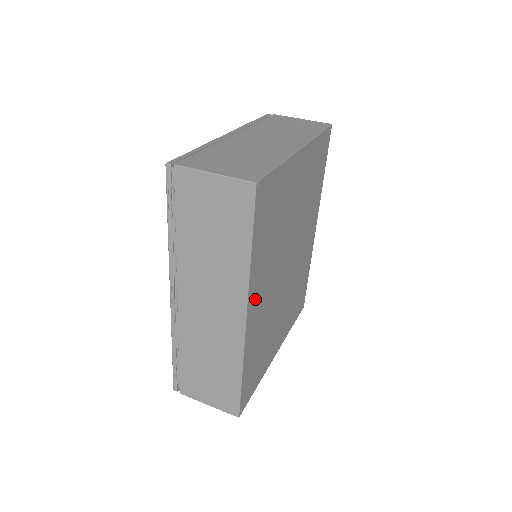
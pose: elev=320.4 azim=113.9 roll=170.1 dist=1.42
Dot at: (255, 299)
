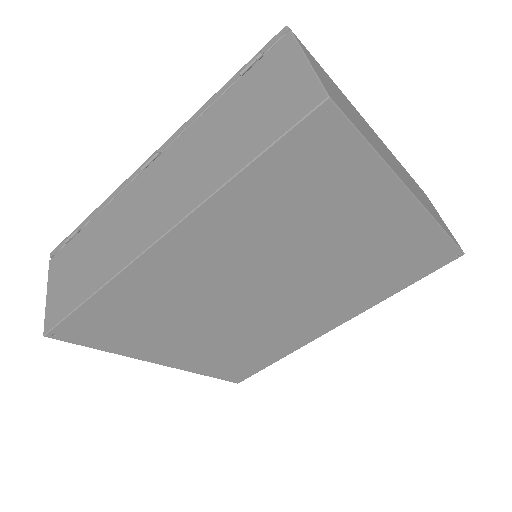
Dot at: (193, 241)
